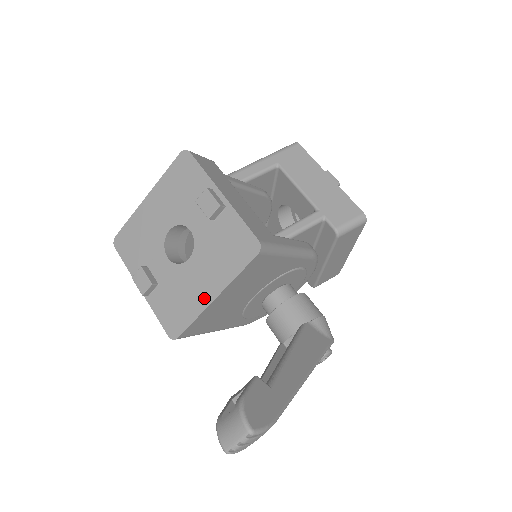
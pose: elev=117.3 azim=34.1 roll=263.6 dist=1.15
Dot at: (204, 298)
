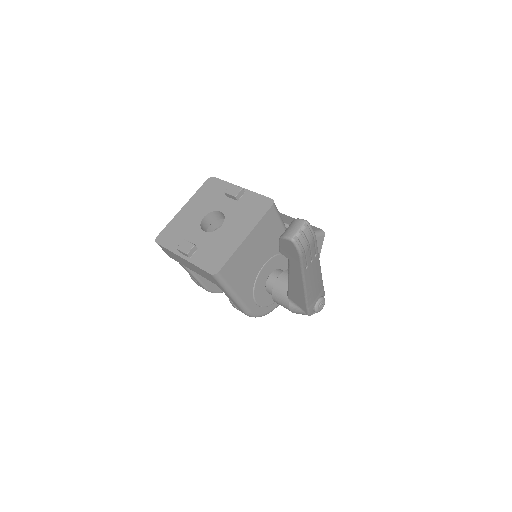
Dot at: (237, 241)
